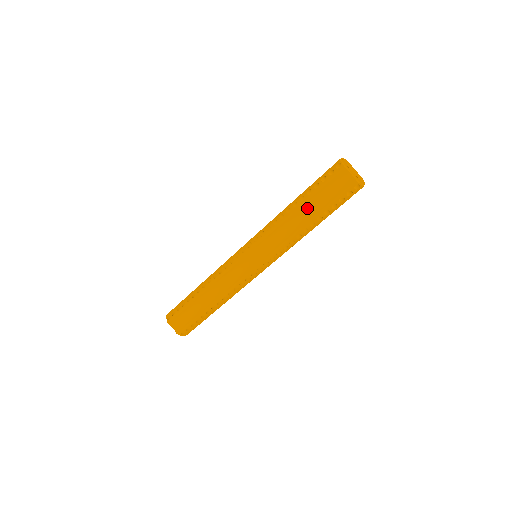
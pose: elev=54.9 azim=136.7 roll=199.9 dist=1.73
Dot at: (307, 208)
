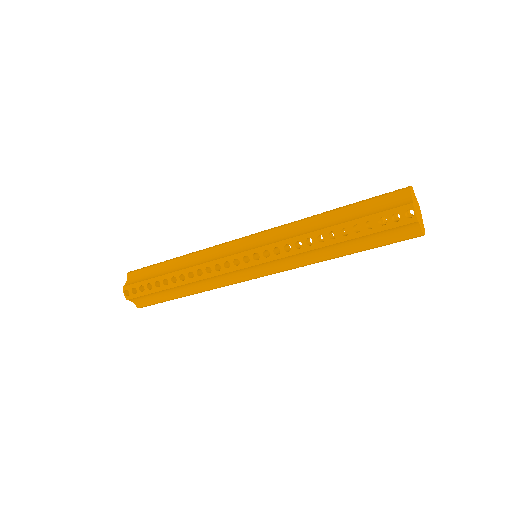
Dot at: (347, 243)
